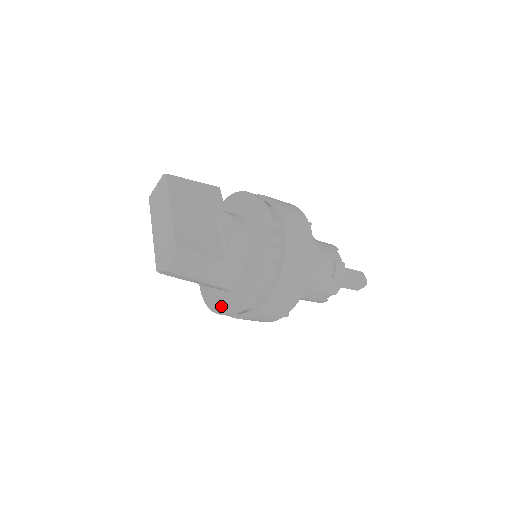
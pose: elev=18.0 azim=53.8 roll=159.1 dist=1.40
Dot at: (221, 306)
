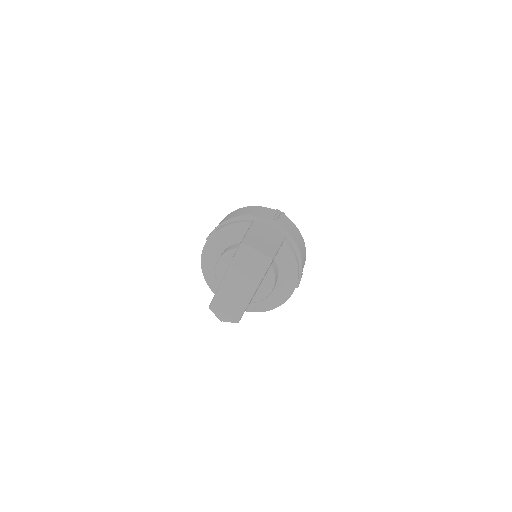
Dot at: (215, 288)
